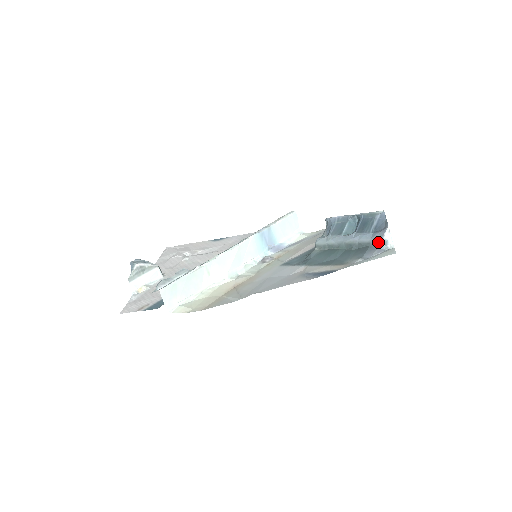
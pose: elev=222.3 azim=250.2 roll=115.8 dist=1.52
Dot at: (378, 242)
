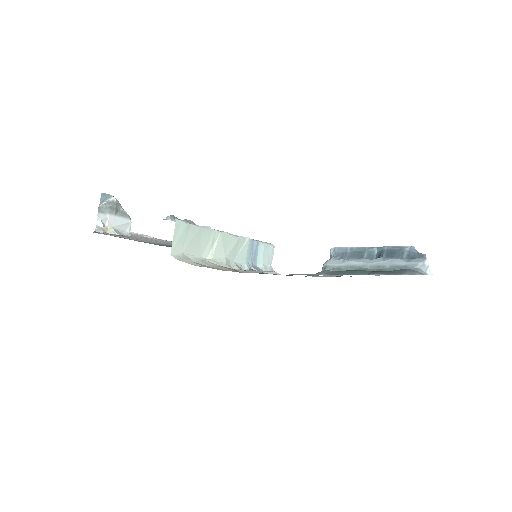
Dot at: (418, 266)
